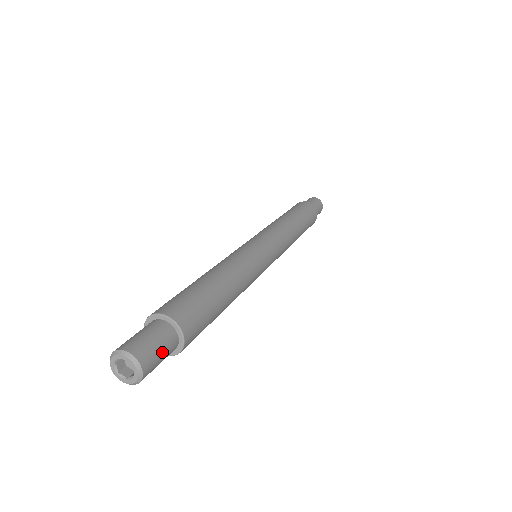
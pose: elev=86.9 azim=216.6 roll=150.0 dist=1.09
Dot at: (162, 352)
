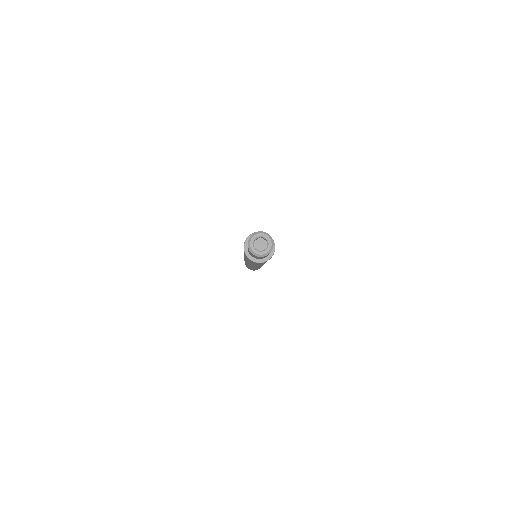
Dot at: occluded
